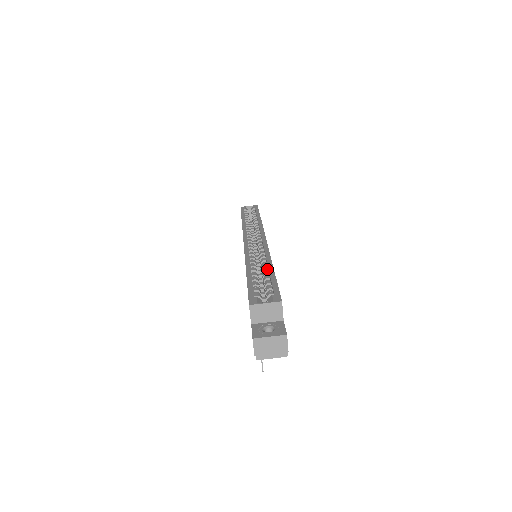
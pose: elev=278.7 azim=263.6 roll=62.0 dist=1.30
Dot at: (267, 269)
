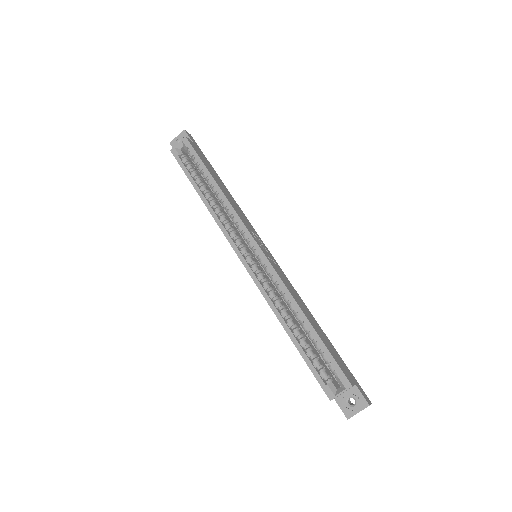
Dot at: (301, 319)
